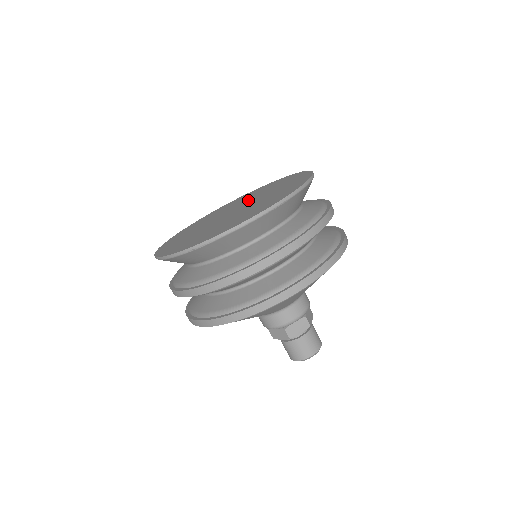
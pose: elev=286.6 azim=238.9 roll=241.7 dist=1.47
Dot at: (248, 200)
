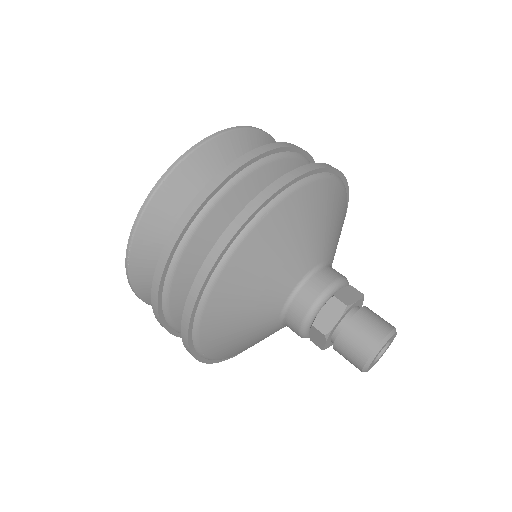
Dot at: occluded
